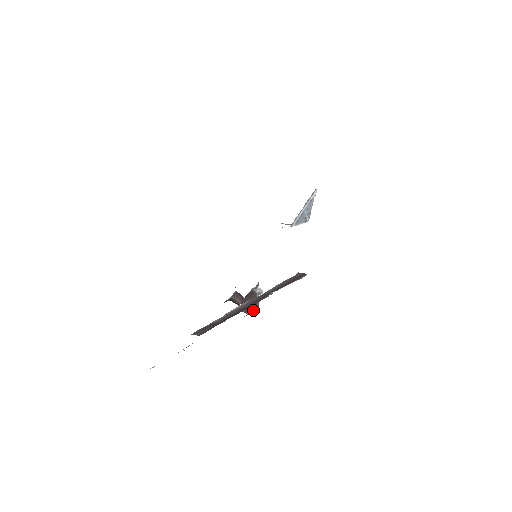
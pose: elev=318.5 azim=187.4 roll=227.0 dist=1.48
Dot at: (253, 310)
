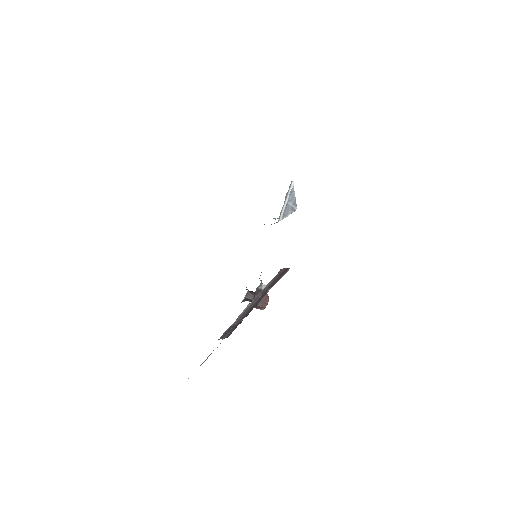
Dot at: (264, 305)
